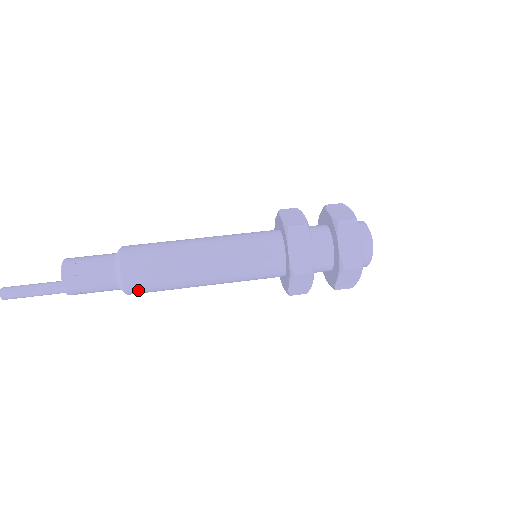
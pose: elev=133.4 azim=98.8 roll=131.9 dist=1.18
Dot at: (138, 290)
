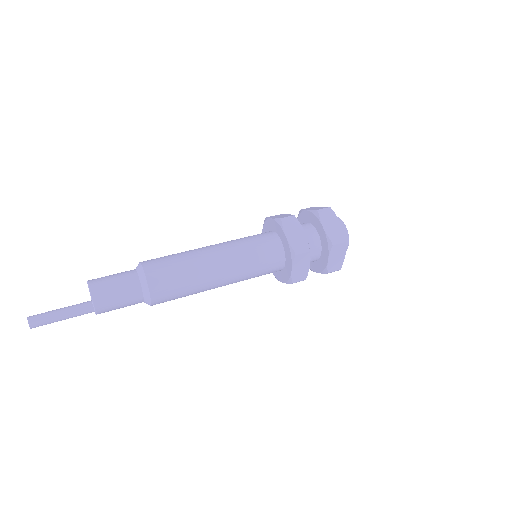
Dot at: (162, 295)
